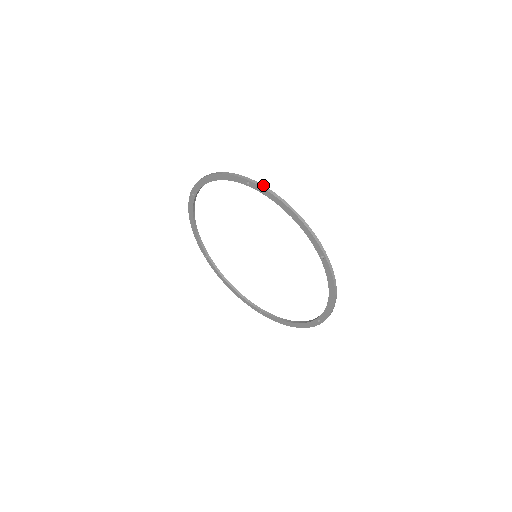
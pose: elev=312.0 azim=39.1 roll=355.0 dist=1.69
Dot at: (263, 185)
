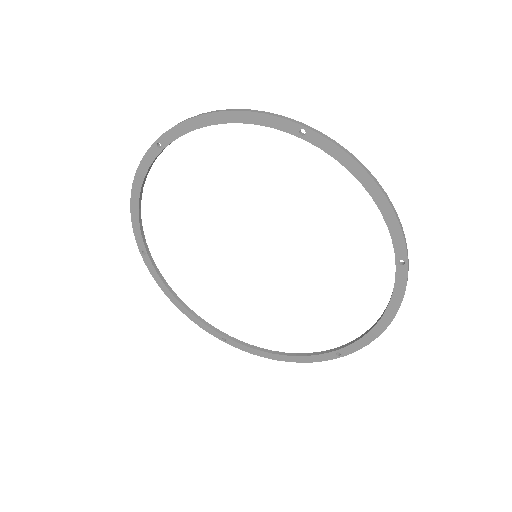
Dot at: occluded
